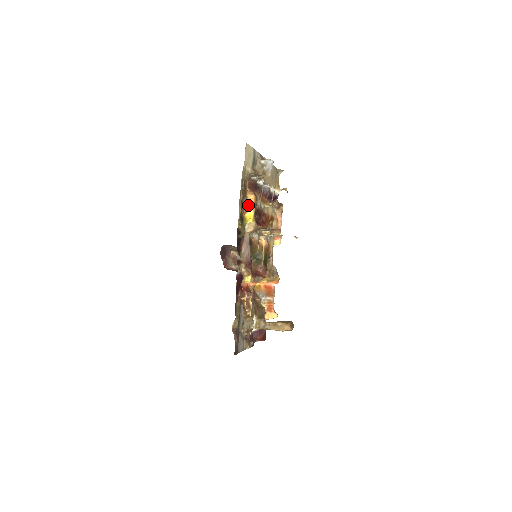
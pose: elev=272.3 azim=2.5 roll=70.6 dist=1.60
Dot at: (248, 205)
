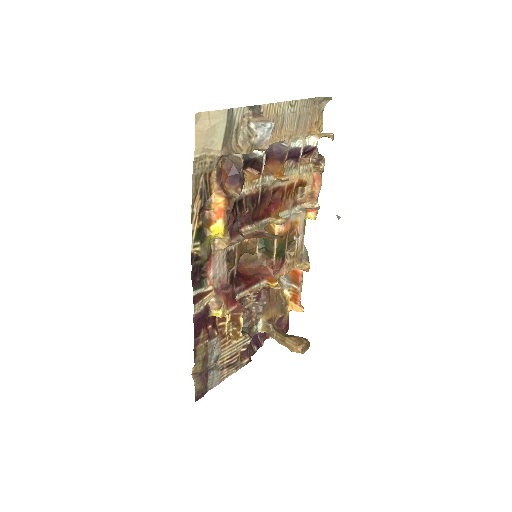
Dot at: (214, 212)
